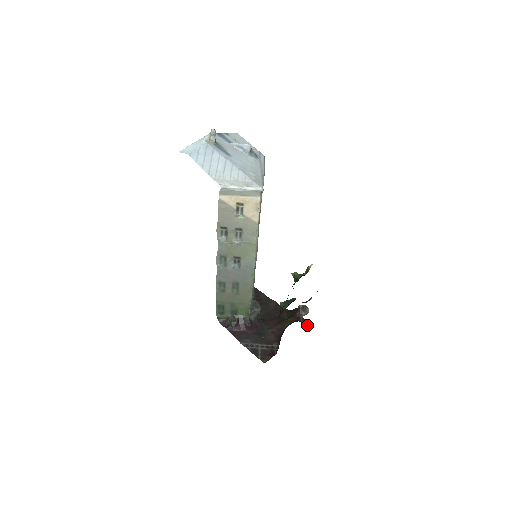
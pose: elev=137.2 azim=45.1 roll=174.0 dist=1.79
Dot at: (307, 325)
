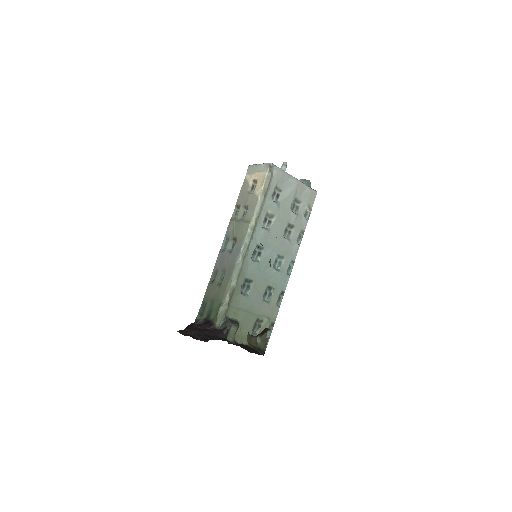
Dot at: (257, 350)
